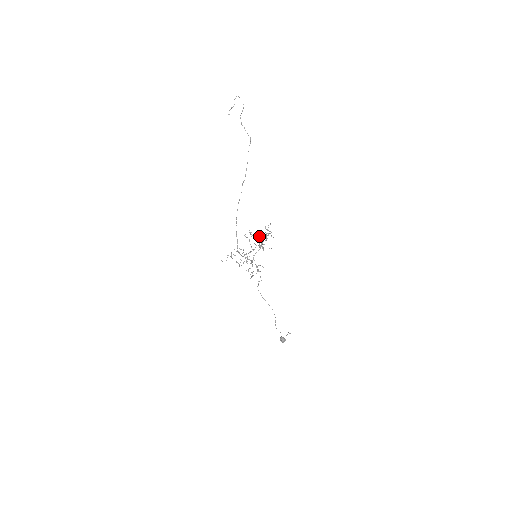
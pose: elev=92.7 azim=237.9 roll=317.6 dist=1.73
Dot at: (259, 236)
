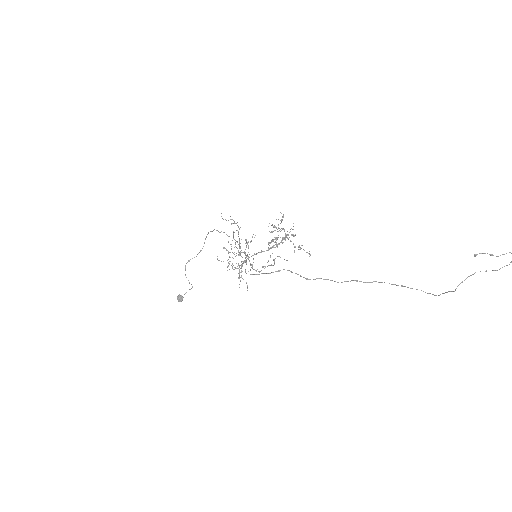
Dot at: (285, 238)
